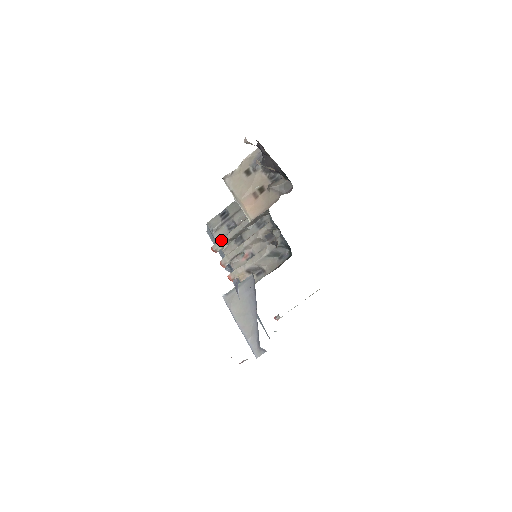
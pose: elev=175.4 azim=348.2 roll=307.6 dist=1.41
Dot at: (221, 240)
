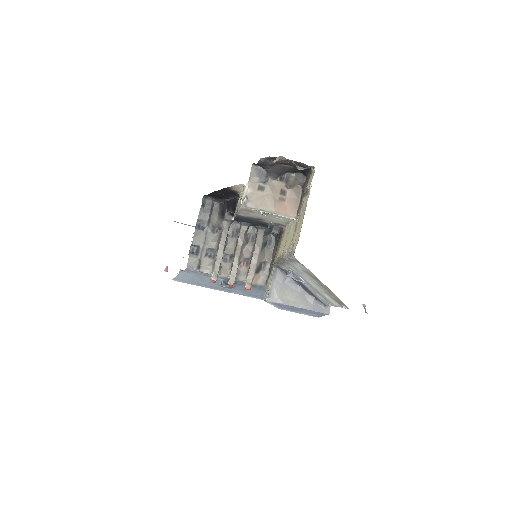
Dot at: (215, 269)
